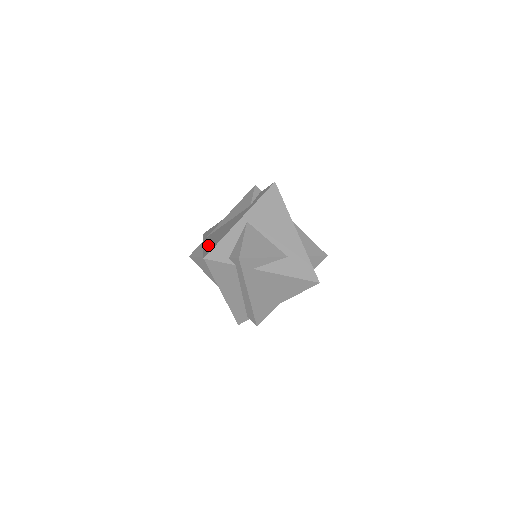
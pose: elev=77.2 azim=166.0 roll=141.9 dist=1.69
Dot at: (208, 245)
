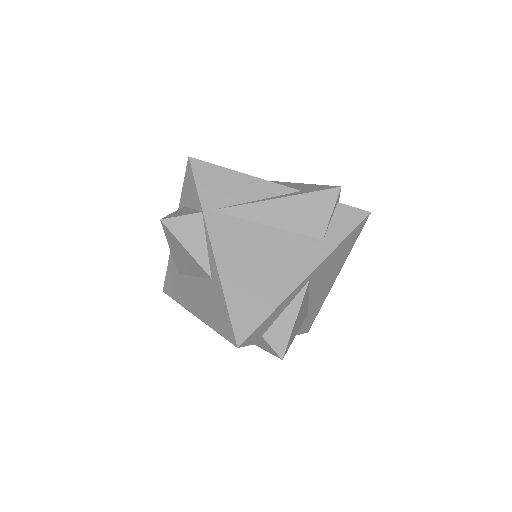
Dot at: (234, 285)
